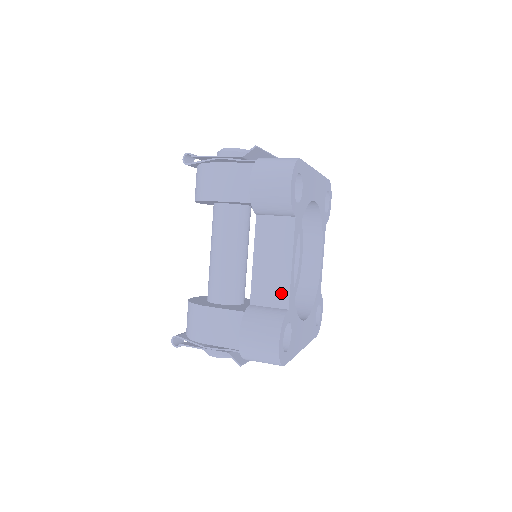
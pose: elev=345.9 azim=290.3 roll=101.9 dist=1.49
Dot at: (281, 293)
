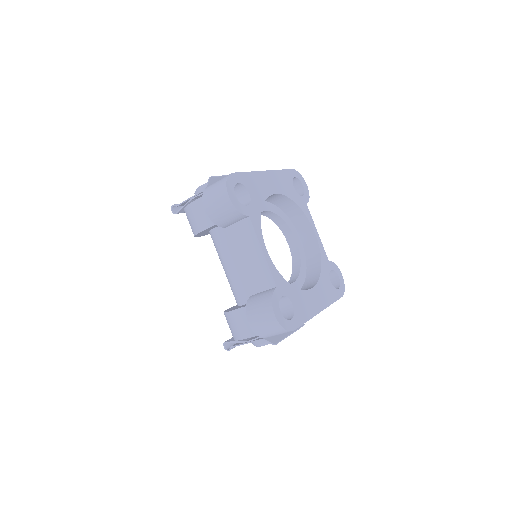
Dot at: (266, 277)
